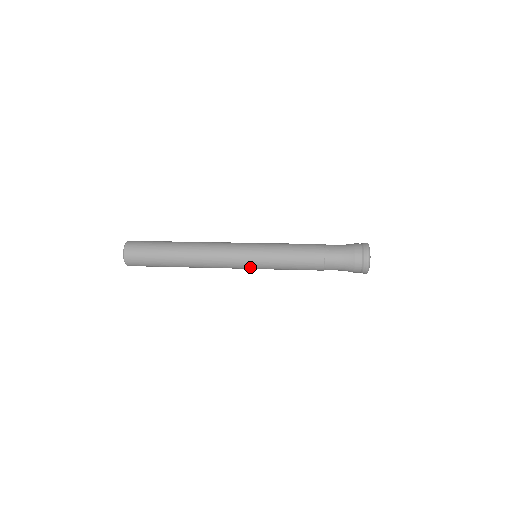
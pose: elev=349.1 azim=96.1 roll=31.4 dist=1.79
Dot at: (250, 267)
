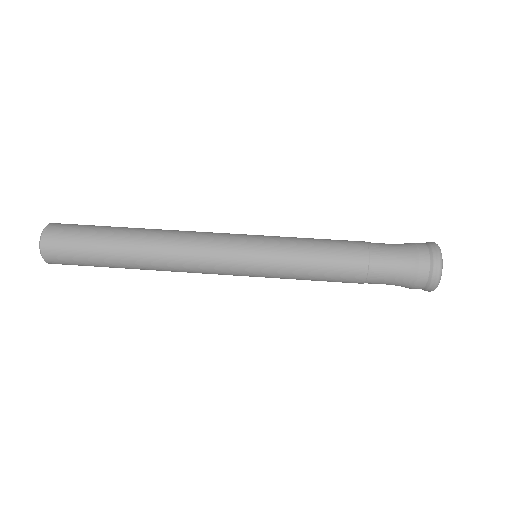
Dot at: (246, 275)
